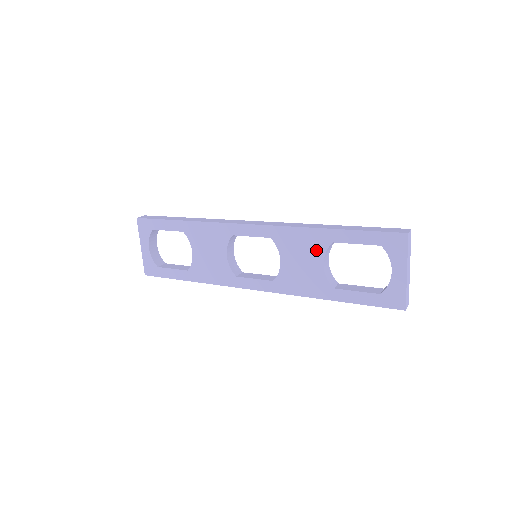
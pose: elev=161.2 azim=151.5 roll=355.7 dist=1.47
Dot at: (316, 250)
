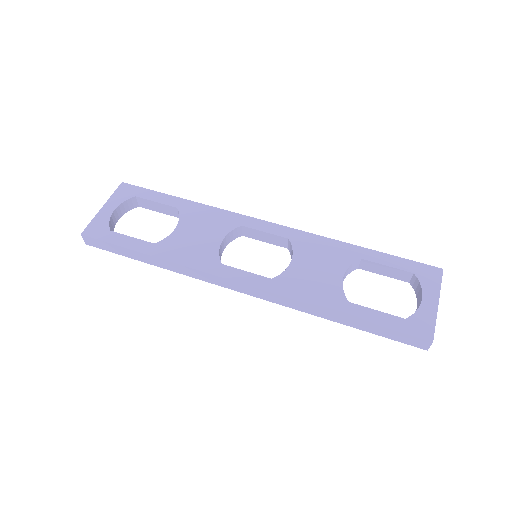
Dot at: (339, 261)
